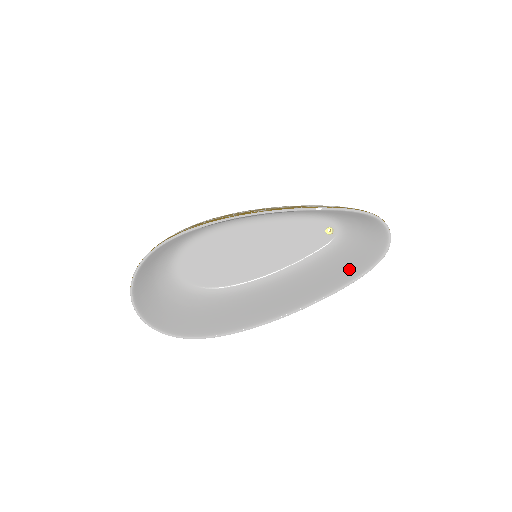
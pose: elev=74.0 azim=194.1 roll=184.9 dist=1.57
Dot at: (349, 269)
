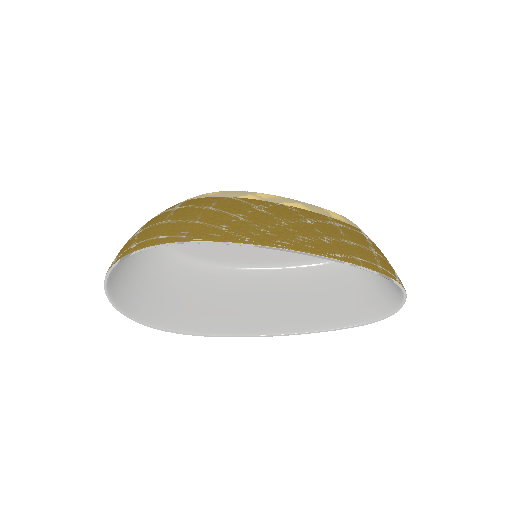
Dot at: (345, 308)
